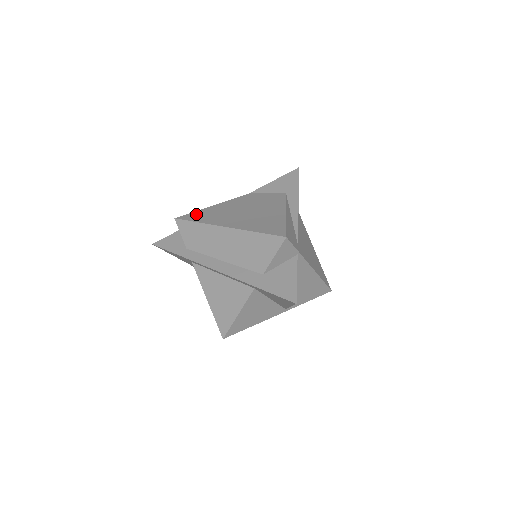
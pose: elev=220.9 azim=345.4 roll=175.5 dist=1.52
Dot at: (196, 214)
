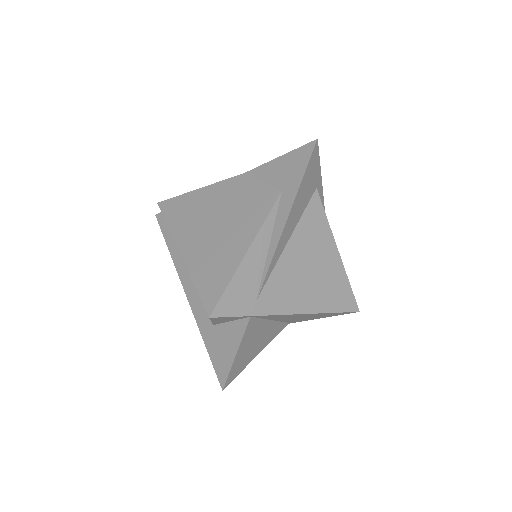
Dot at: (176, 204)
